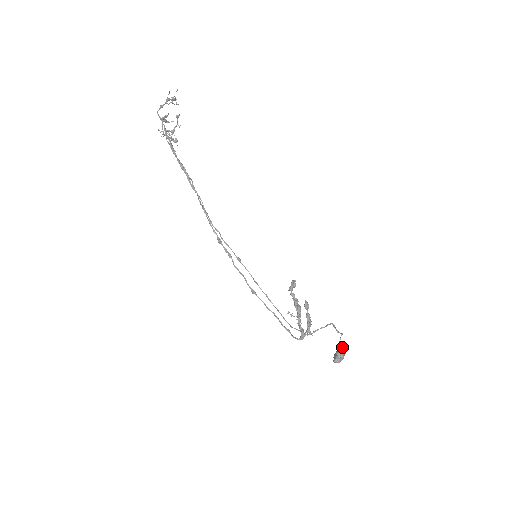
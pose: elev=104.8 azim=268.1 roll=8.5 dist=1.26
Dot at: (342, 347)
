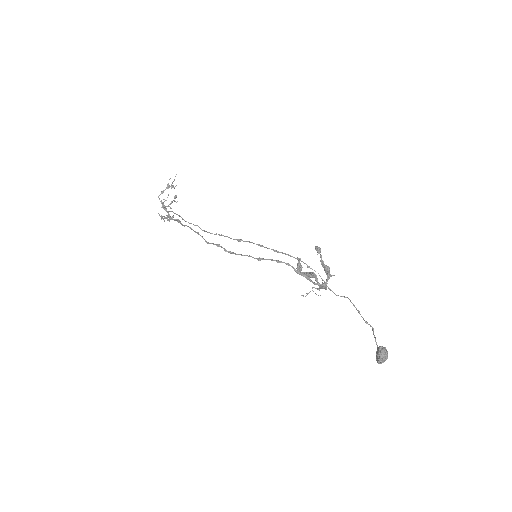
Dot at: occluded
